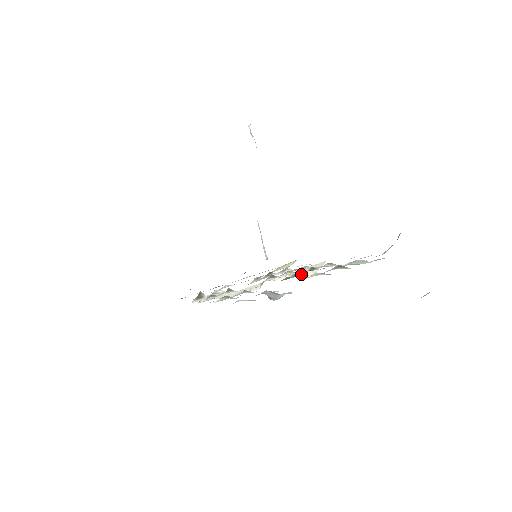
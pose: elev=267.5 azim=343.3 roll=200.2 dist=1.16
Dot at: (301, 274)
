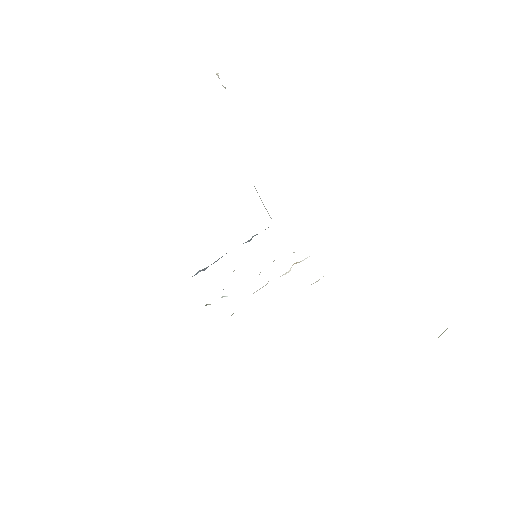
Dot at: occluded
